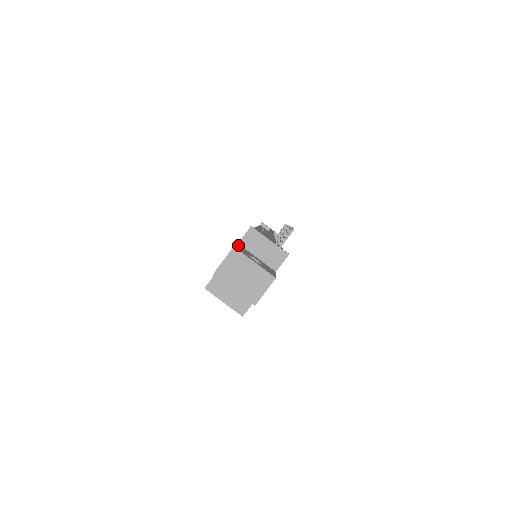
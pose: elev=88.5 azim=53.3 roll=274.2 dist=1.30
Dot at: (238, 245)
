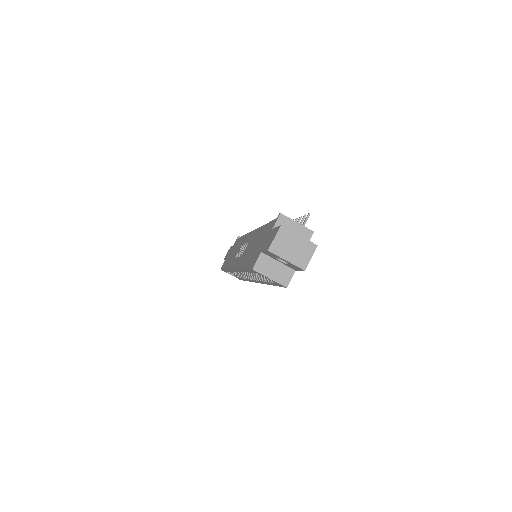
Dot at: occluded
